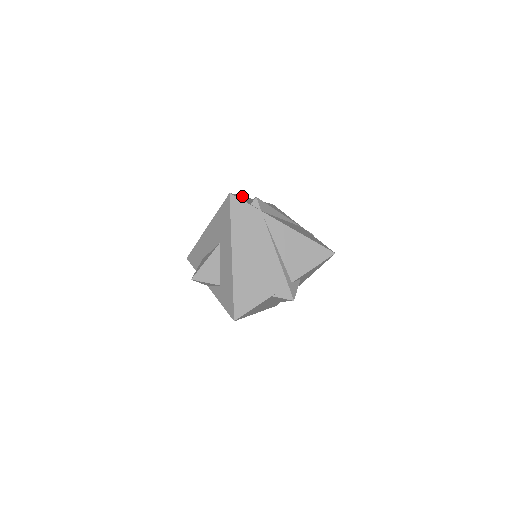
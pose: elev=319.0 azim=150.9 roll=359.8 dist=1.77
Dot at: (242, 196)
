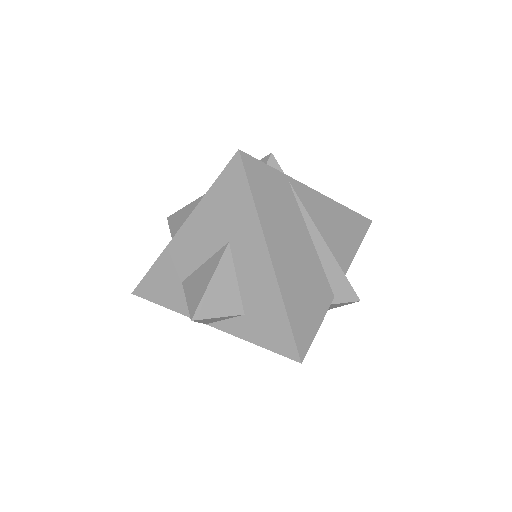
Dot at: occluded
